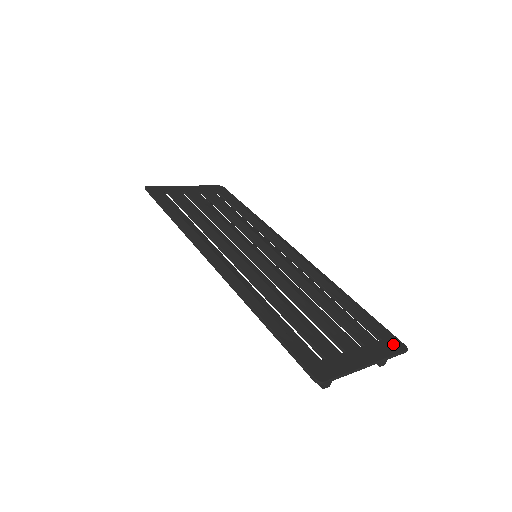
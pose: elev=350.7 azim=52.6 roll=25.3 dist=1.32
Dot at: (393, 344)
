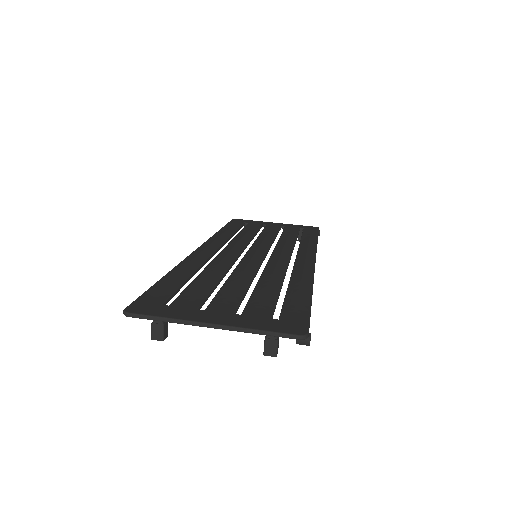
Dot at: (288, 326)
